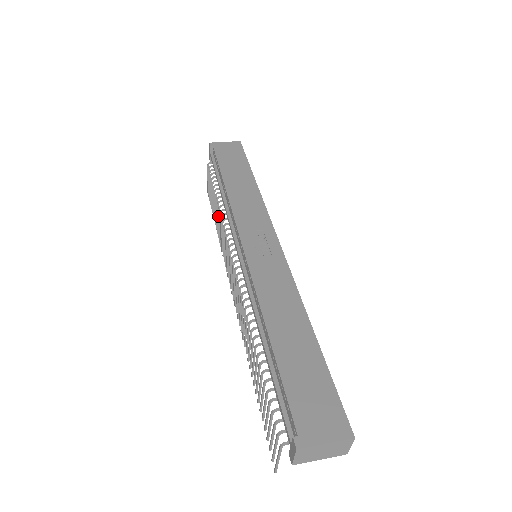
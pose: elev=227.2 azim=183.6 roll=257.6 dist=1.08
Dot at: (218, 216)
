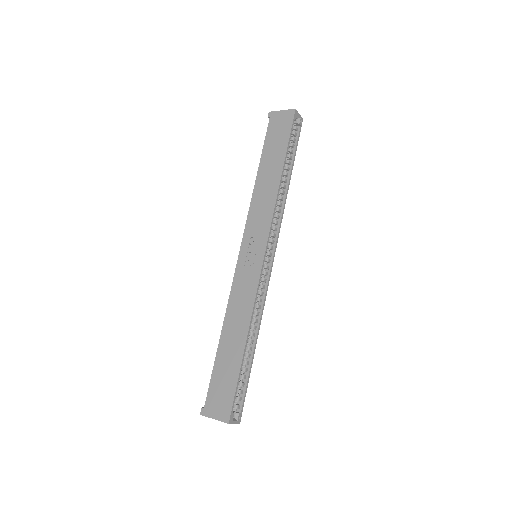
Dot at: occluded
